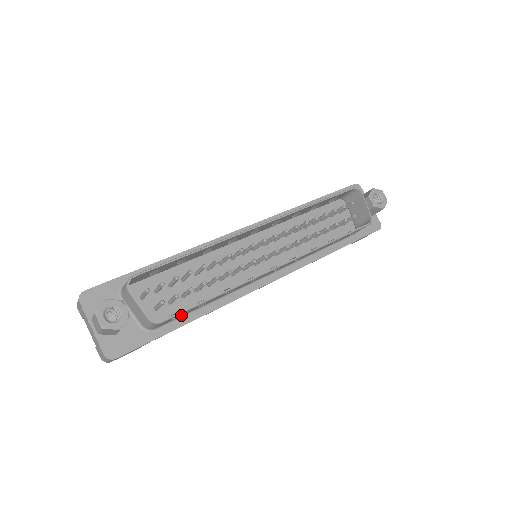
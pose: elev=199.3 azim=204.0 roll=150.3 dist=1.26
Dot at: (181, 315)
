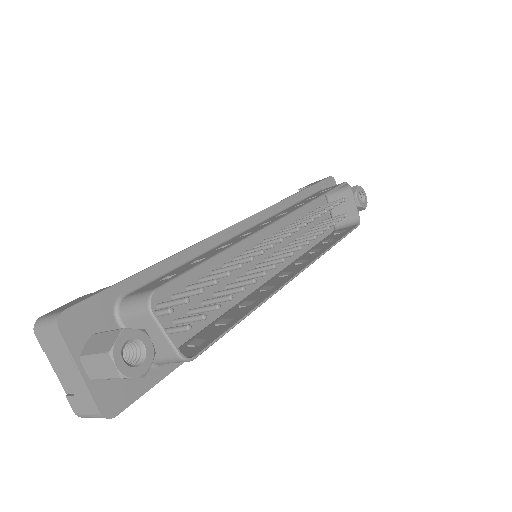
Dot at: occluded
